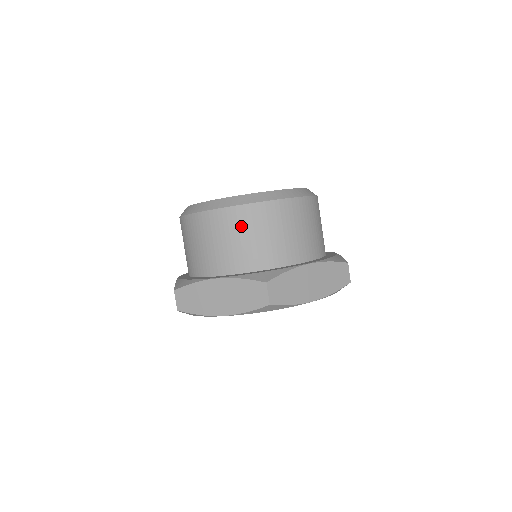
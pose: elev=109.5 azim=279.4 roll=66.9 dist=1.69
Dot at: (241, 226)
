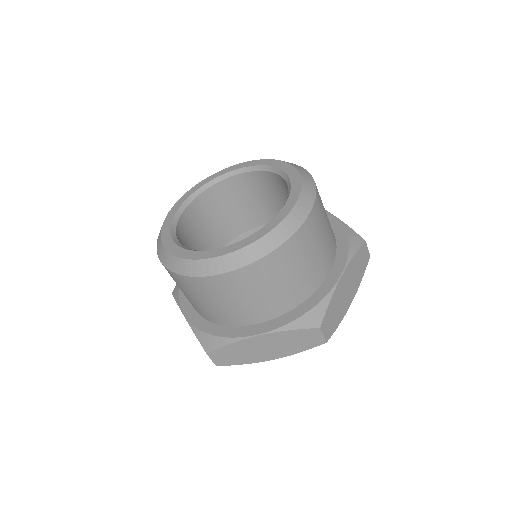
Dot at: (267, 277)
